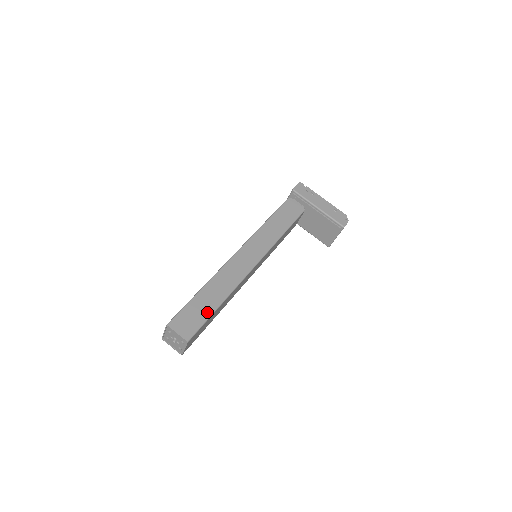
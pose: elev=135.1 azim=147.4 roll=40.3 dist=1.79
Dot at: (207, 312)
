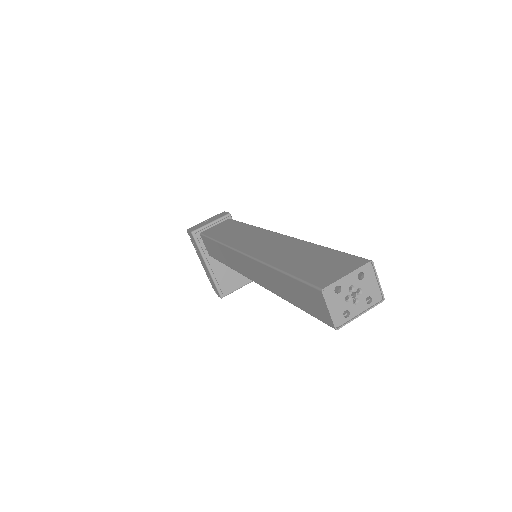
Dot at: occluded
